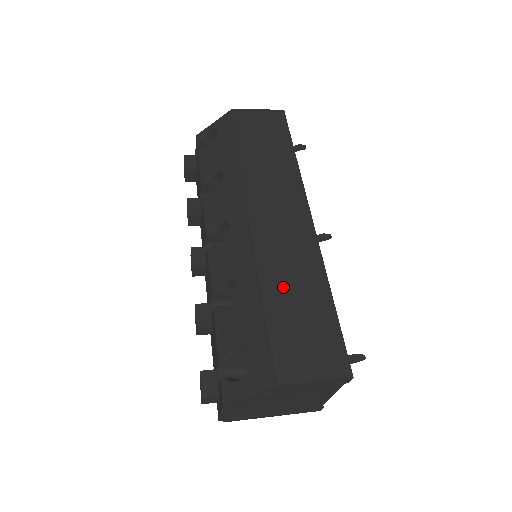
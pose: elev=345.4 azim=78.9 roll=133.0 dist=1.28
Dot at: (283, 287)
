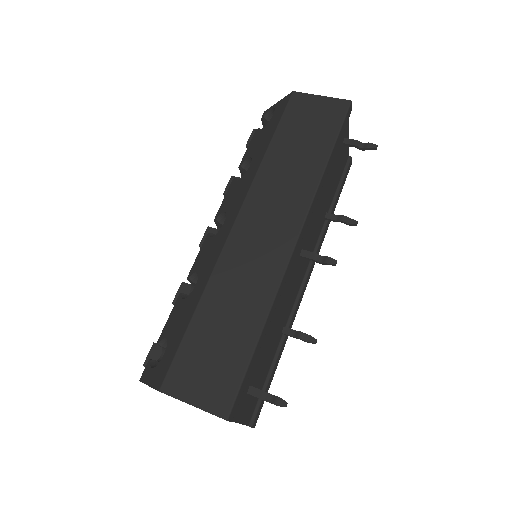
Dot at: (221, 302)
